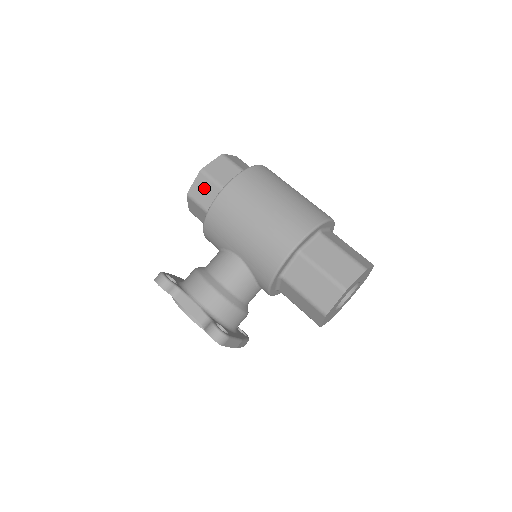
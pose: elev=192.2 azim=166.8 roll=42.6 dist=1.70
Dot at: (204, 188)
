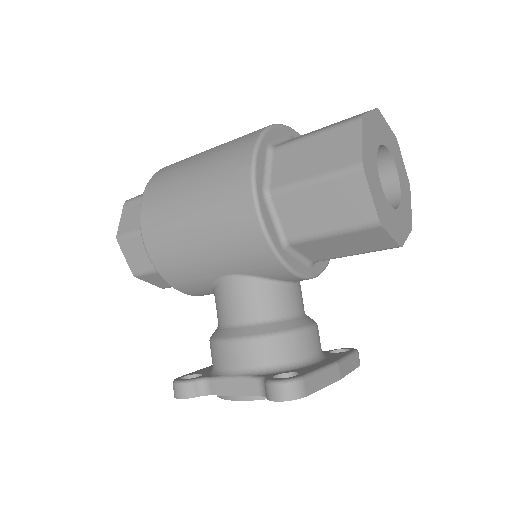
Dot at: (136, 251)
